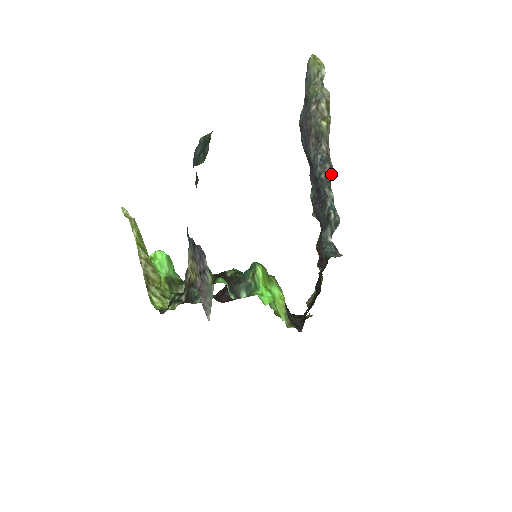
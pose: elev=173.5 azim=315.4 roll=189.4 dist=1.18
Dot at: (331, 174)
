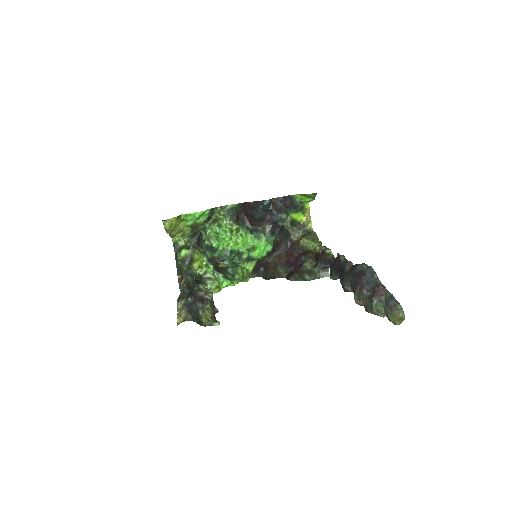
Dot at: occluded
